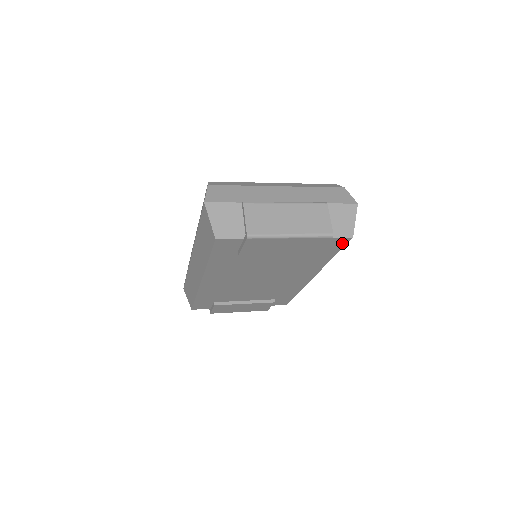
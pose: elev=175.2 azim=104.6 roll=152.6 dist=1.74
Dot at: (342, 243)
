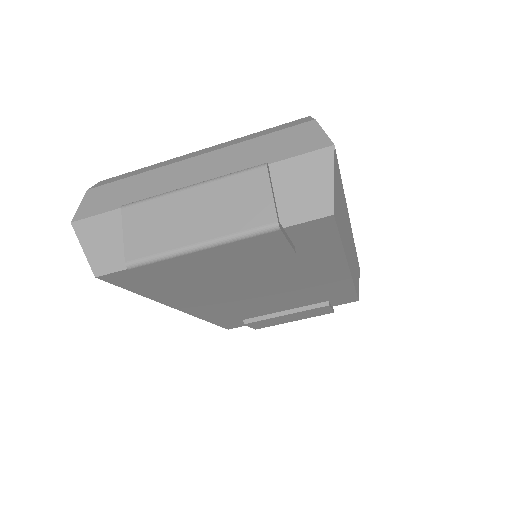
Dot at: (326, 226)
